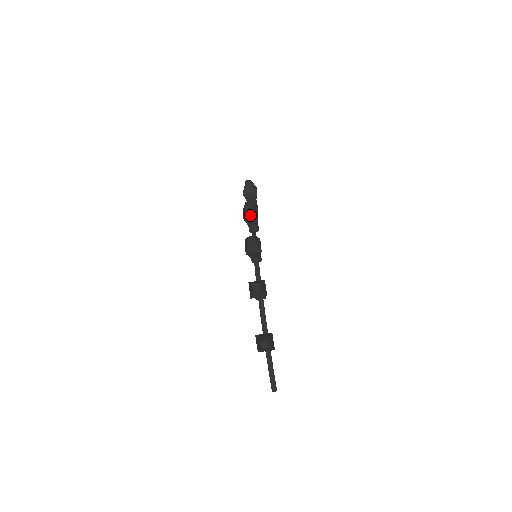
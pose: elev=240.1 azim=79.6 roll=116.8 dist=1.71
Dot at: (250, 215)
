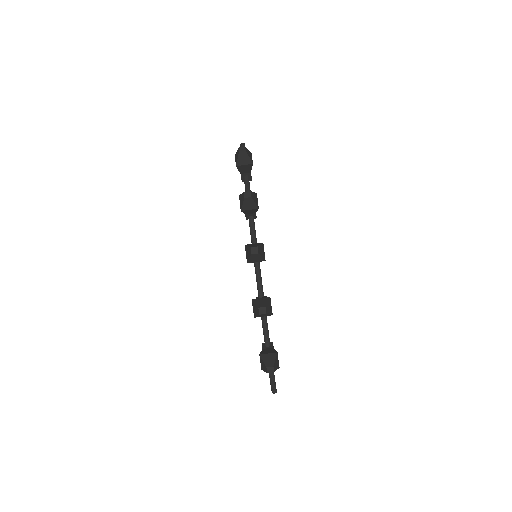
Dot at: (249, 207)
